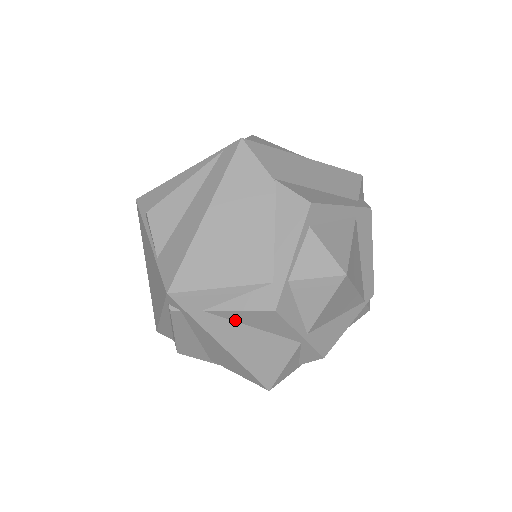
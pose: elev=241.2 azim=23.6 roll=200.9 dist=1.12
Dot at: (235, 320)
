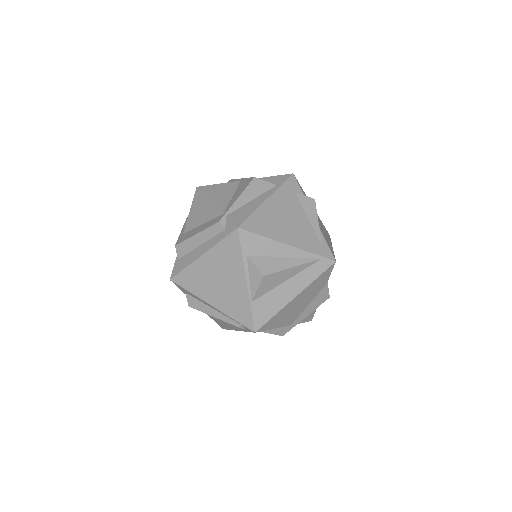
Dot at: occluded
